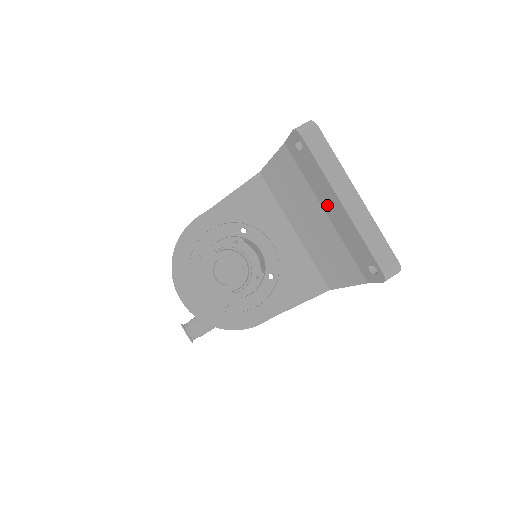
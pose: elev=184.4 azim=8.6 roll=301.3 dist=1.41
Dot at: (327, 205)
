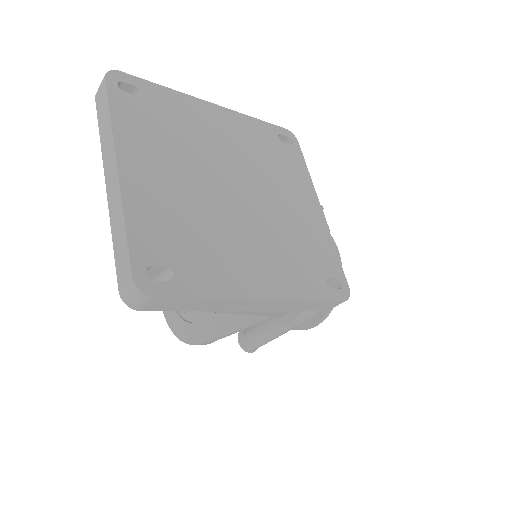
Dot at: occluded
